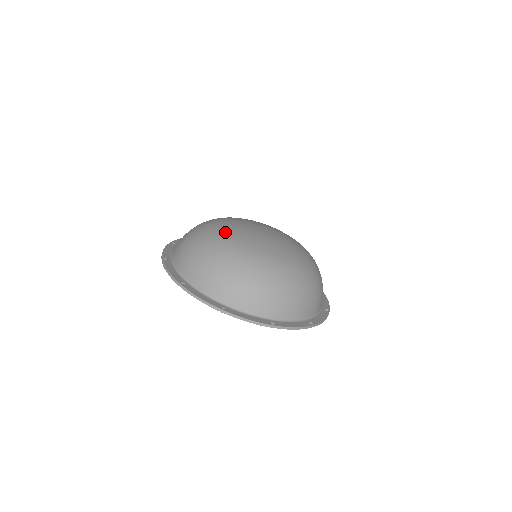
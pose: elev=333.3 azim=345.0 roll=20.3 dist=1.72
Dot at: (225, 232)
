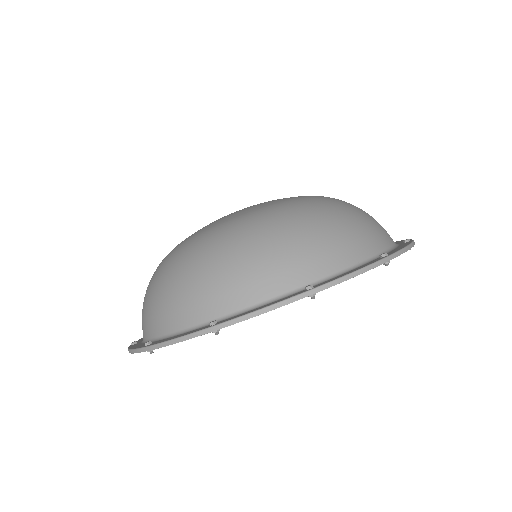
Dot at: (198, 233)
